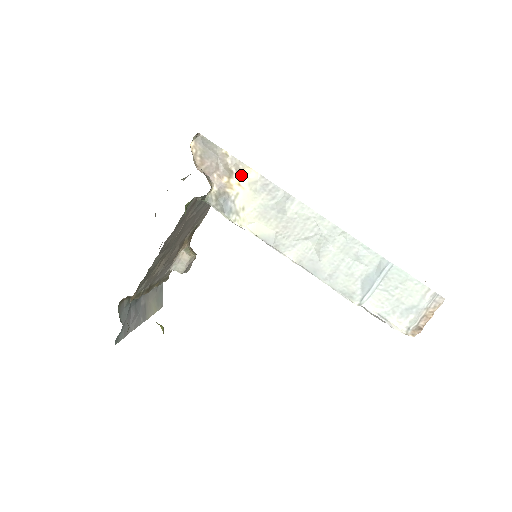
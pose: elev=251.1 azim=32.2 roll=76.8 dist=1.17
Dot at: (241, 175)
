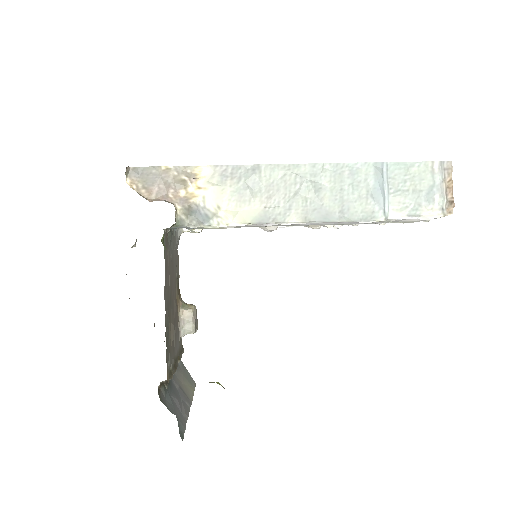
Dot at: (195, 178)
